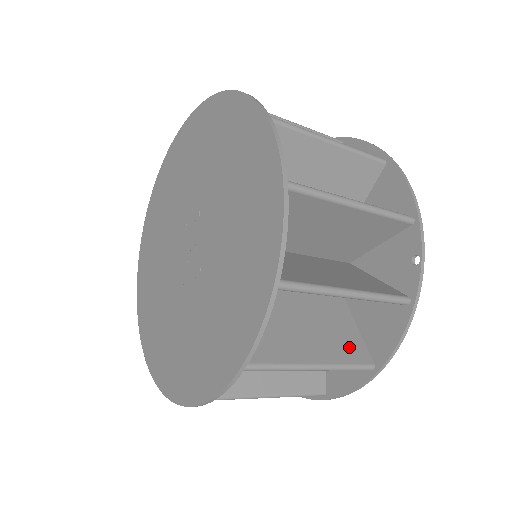
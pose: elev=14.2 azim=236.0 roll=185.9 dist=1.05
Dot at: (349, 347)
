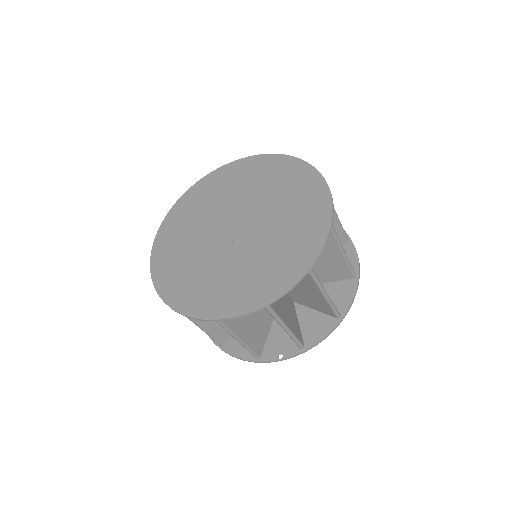
Dot at: occluded
